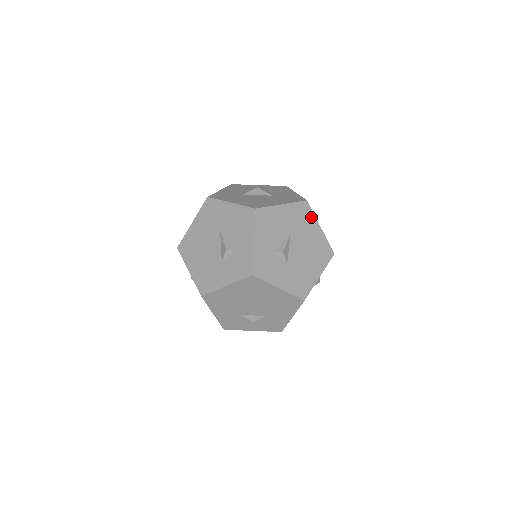
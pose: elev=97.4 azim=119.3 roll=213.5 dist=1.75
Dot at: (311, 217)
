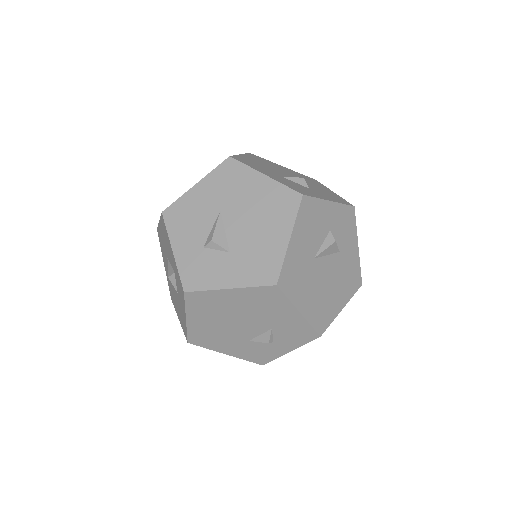
Dot at: (244, 172)
